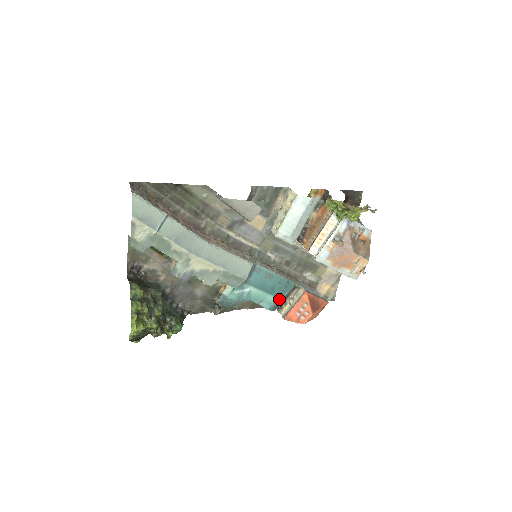
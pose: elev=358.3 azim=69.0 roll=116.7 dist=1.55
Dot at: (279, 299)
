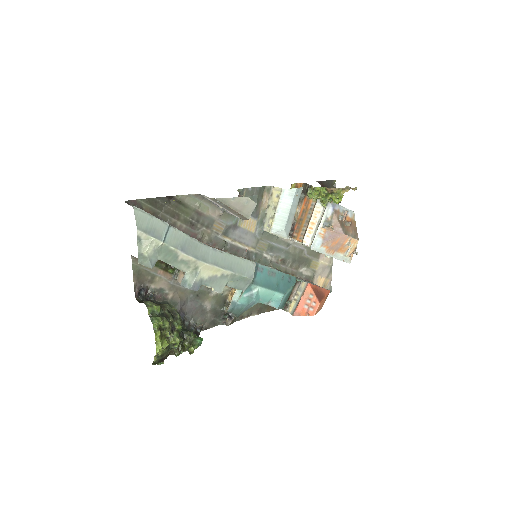
Dot at: (285, 296)
